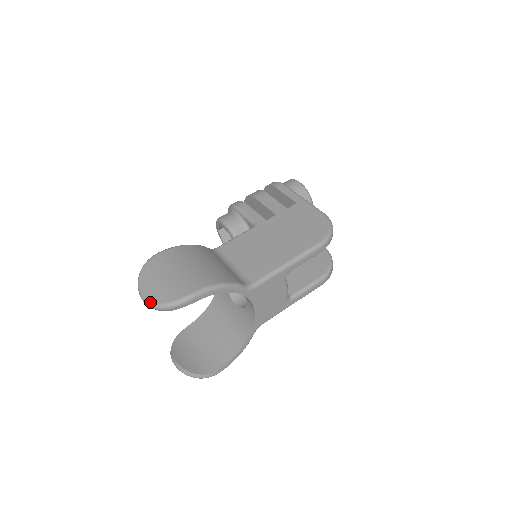
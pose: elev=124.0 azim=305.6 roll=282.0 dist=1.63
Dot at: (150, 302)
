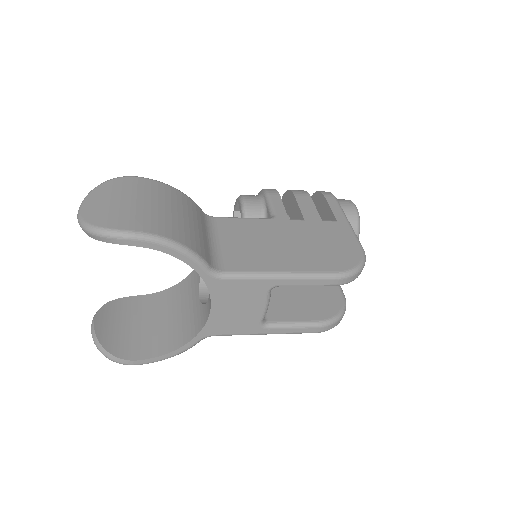
Dot at: (81, 217)
